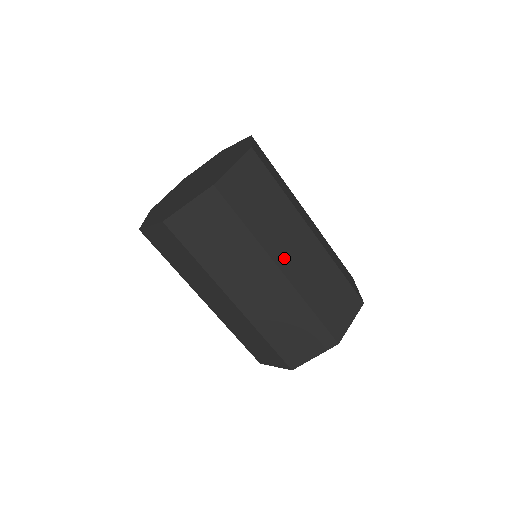
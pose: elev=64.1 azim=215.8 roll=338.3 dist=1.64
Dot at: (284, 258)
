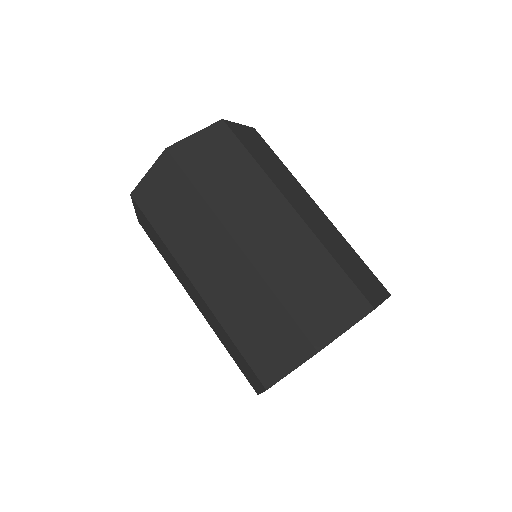
Dot at: (244, 230)
